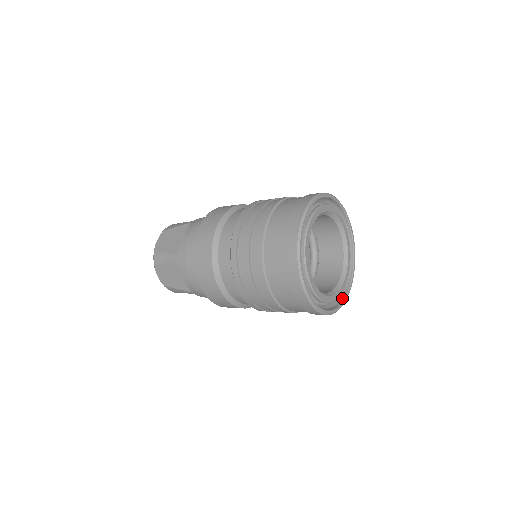
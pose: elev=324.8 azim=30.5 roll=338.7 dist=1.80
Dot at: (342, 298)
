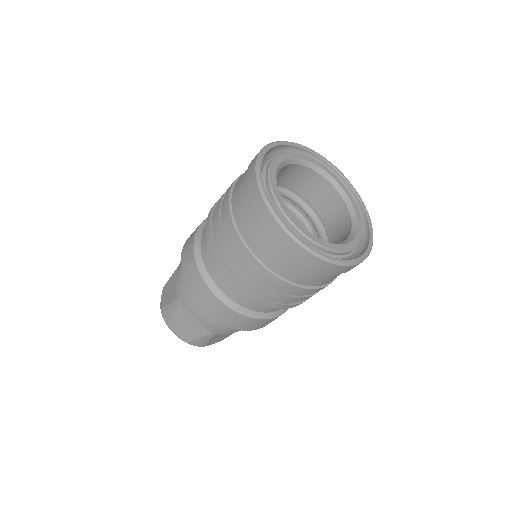
Dot at: (366, 246)
